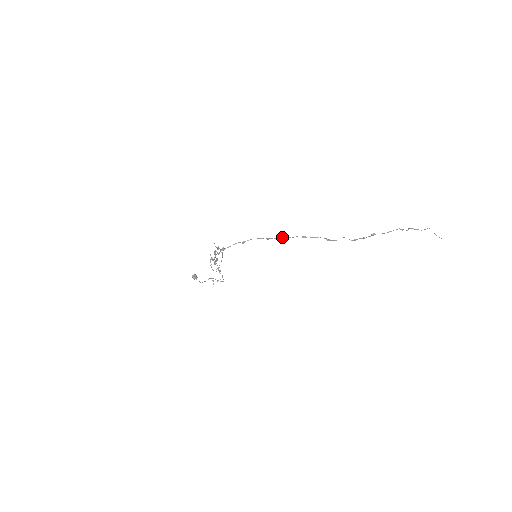
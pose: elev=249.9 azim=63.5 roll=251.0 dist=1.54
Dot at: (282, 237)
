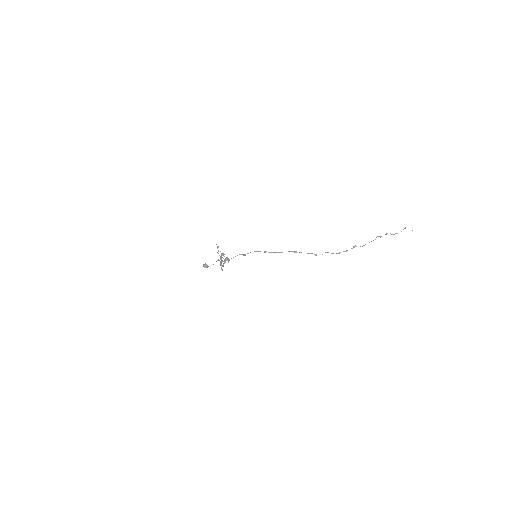
Dot at: (277, 252)
